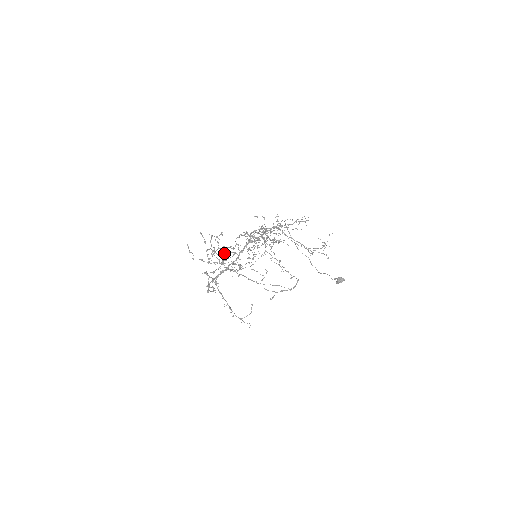
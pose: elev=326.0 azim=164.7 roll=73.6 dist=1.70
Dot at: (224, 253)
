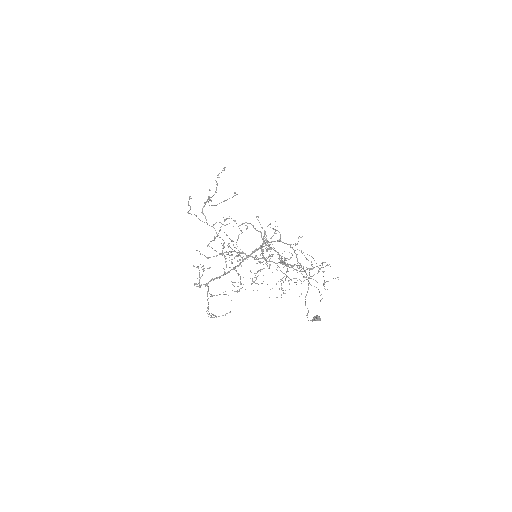
Dot at: occluded
